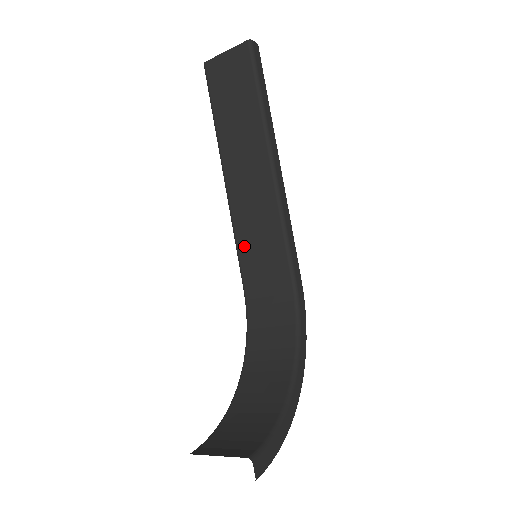
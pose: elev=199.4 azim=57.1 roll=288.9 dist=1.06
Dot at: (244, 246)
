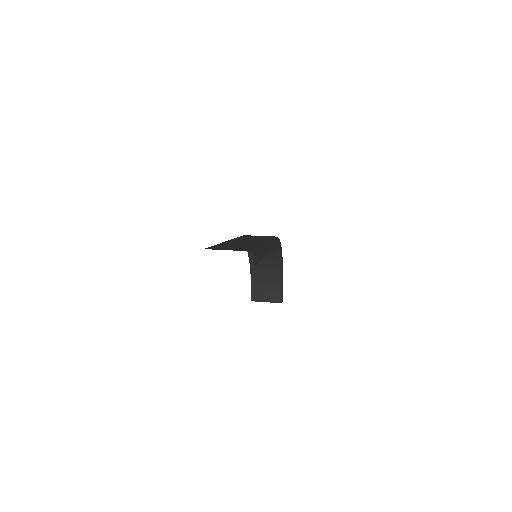
Dot at: occluded
